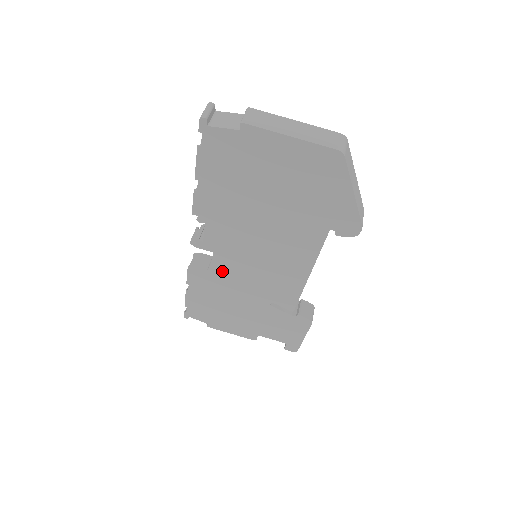
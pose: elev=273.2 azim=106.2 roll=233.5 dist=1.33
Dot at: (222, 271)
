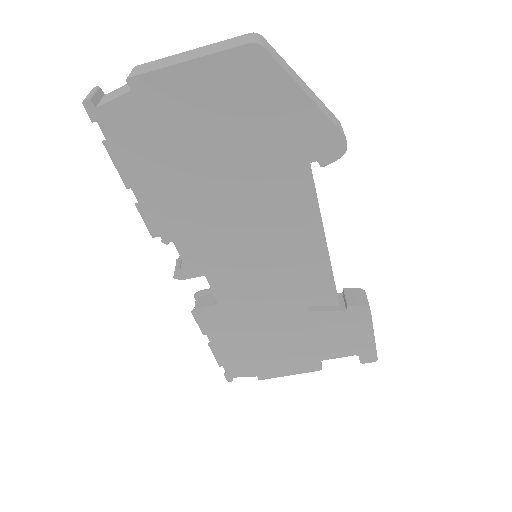
Dot at: (229, 295)
